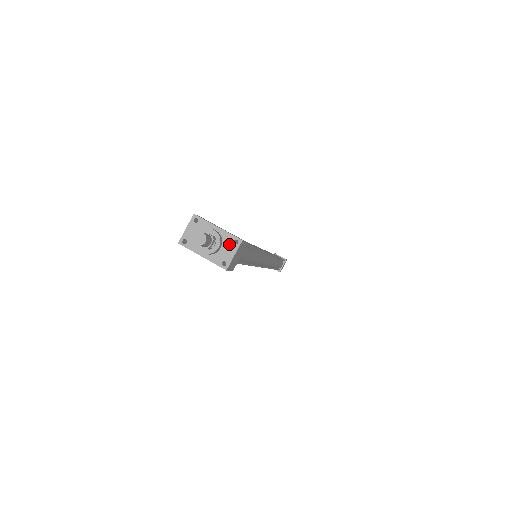
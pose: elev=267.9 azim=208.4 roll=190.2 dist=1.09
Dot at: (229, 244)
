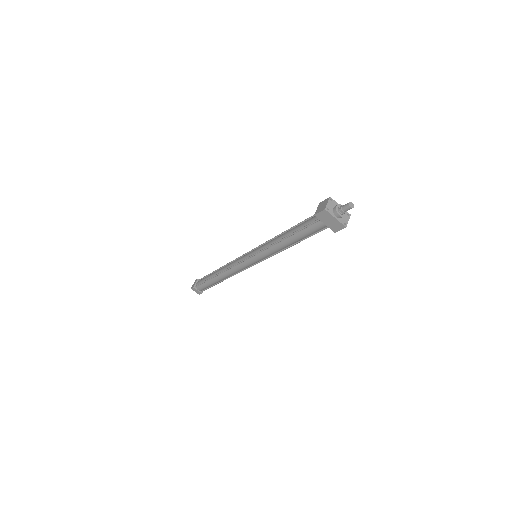
Dot at: (346, 215)
